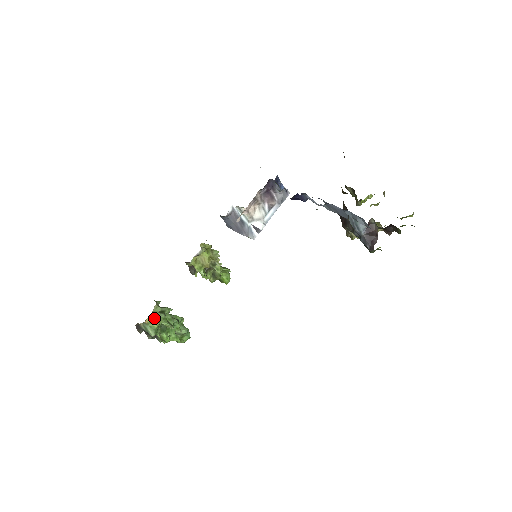
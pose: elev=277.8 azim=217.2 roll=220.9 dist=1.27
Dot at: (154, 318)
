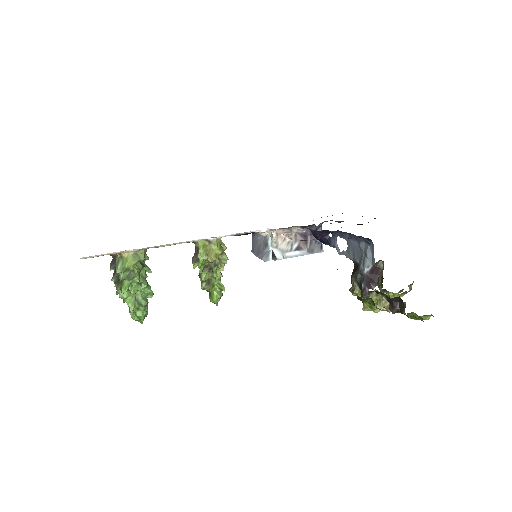
Dot at: (132, 258)
